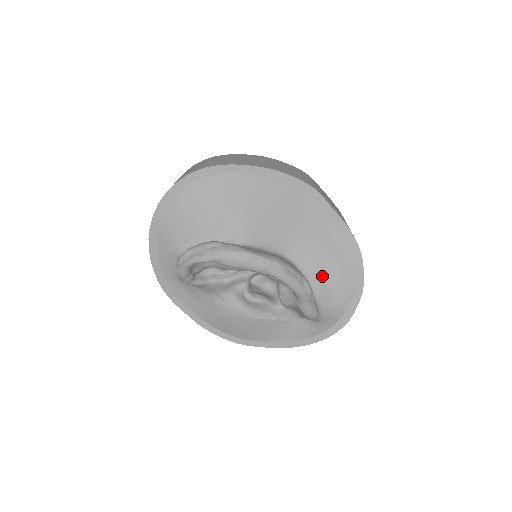
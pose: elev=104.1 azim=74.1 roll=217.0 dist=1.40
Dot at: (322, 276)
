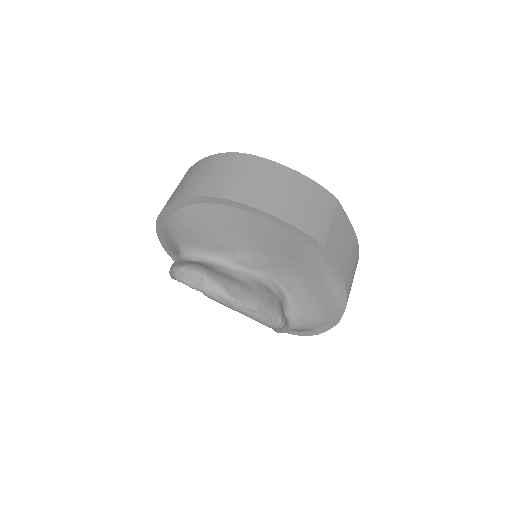
Dot at: (305, 303)
